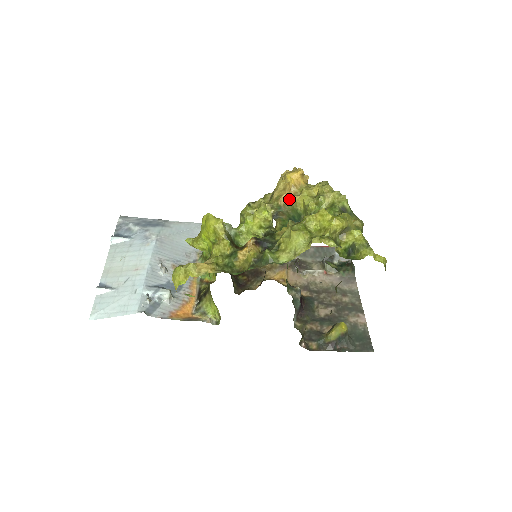
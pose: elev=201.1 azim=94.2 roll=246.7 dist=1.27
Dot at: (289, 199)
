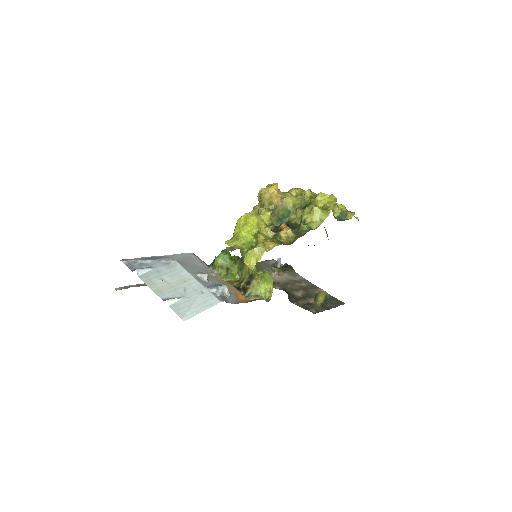
Dot at: (280, 201)
